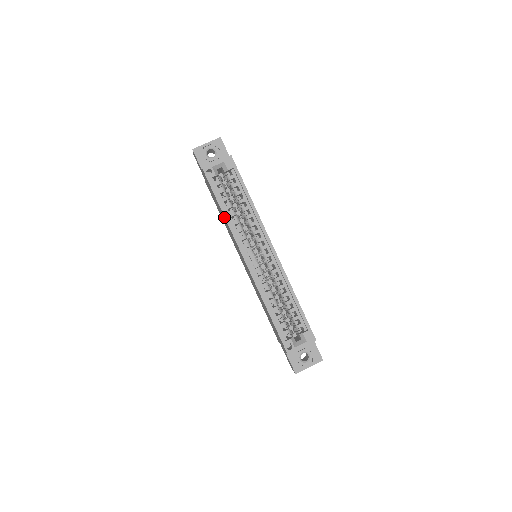
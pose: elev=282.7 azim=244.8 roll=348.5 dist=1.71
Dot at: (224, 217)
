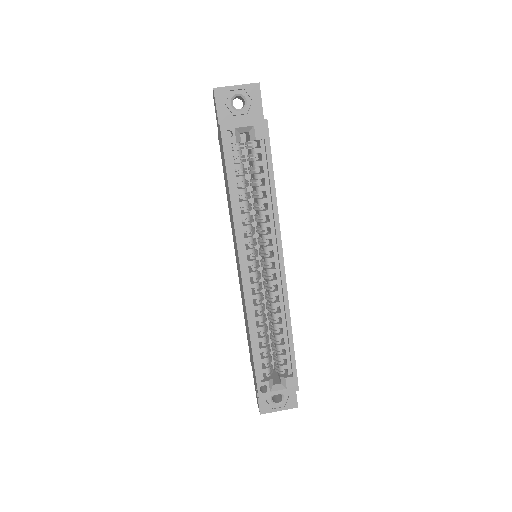
Dot at: (230, 204)
